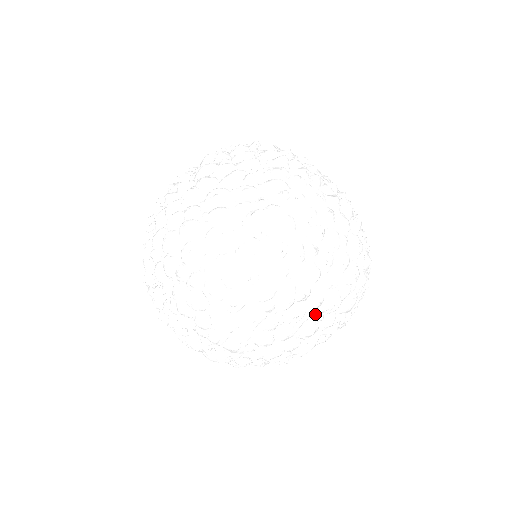
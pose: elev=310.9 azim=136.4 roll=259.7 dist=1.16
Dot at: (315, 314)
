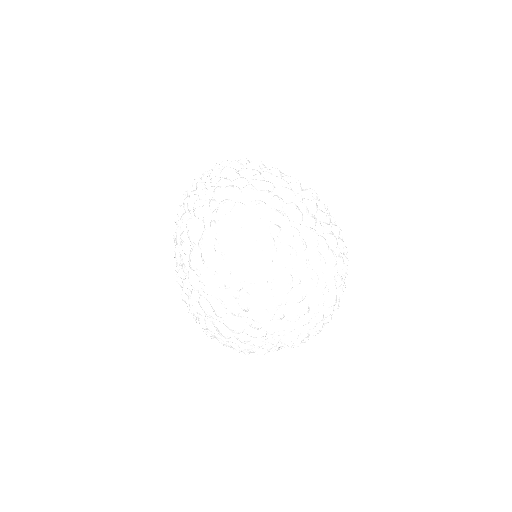
Dot at: (297, 271)
